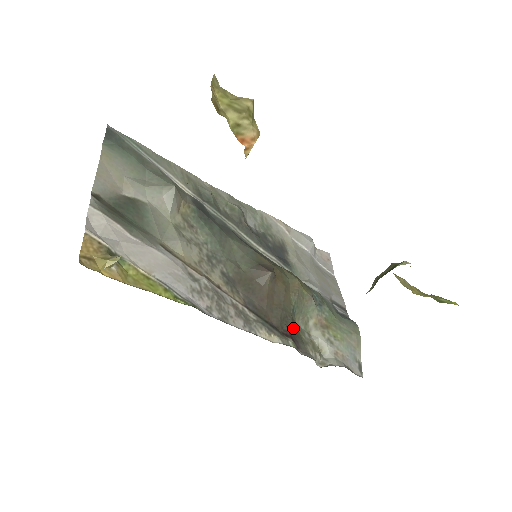
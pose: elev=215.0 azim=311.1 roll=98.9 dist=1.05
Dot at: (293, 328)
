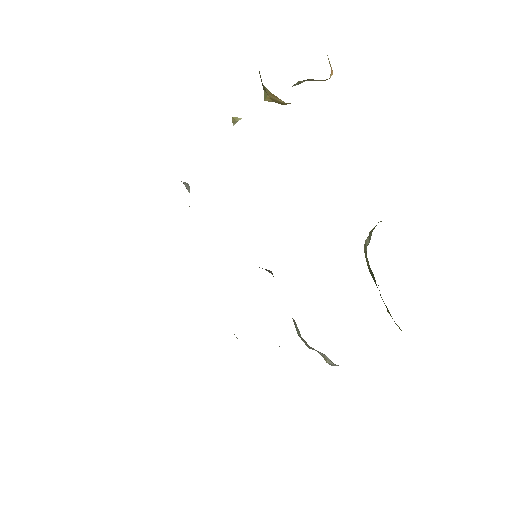
Dot at: occluded
